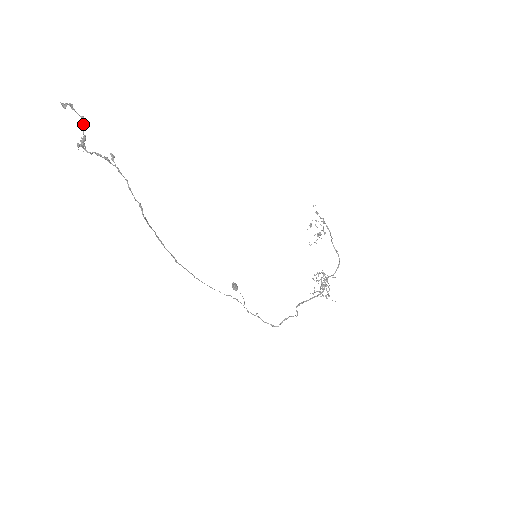
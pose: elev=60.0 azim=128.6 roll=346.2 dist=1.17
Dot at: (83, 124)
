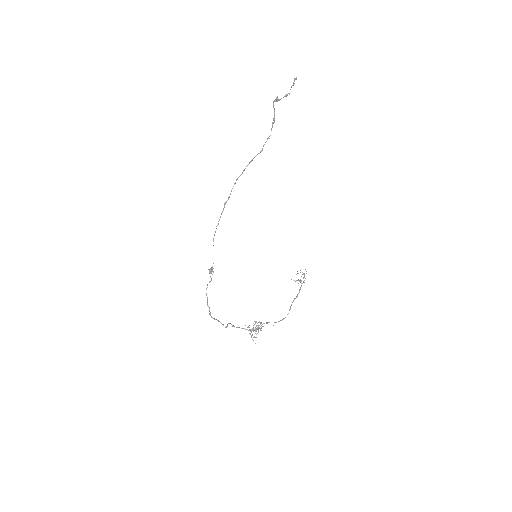
Dot at: (286, 96)
